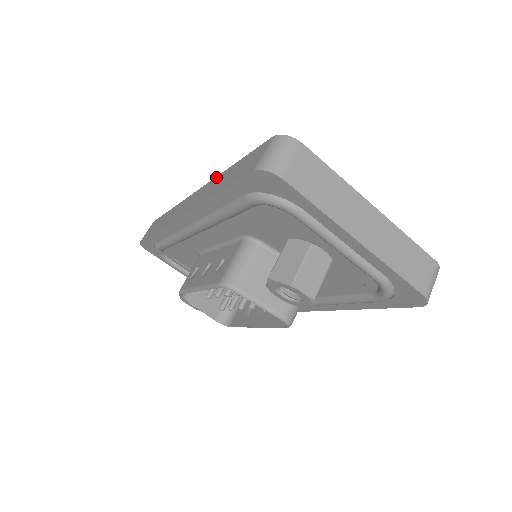
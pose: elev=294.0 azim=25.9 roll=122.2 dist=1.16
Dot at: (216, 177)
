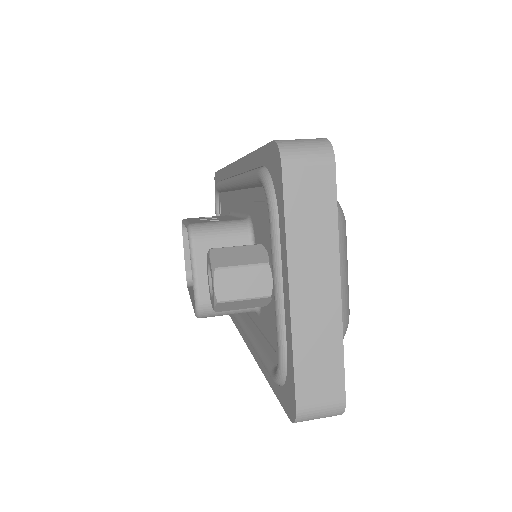
Dot at: occluded
